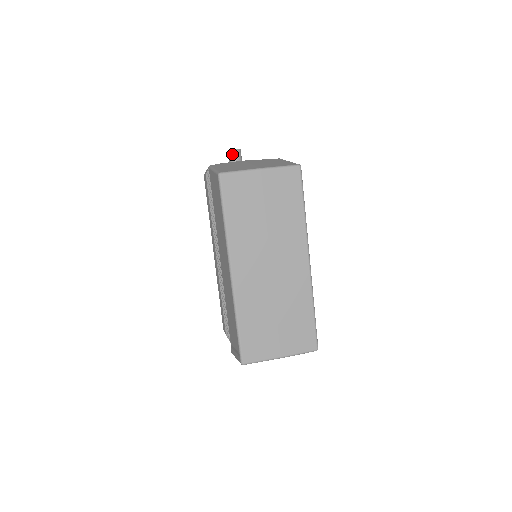
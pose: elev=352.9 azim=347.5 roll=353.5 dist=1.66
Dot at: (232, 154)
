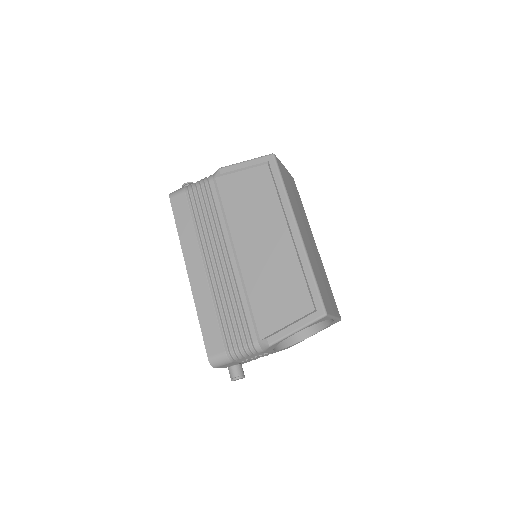
Dot at: occluded
